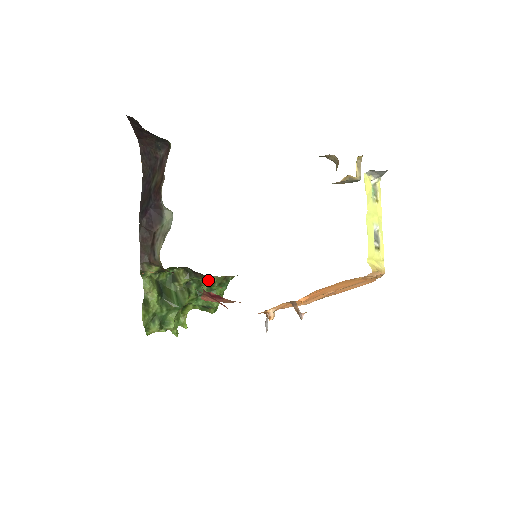
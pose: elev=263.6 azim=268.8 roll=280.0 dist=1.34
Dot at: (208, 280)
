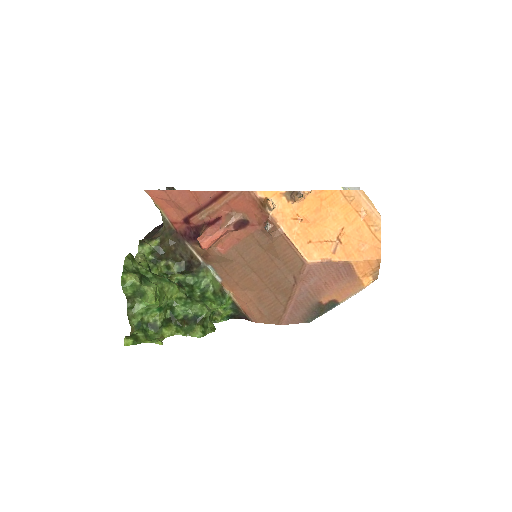
Dot at: (203, 278)
